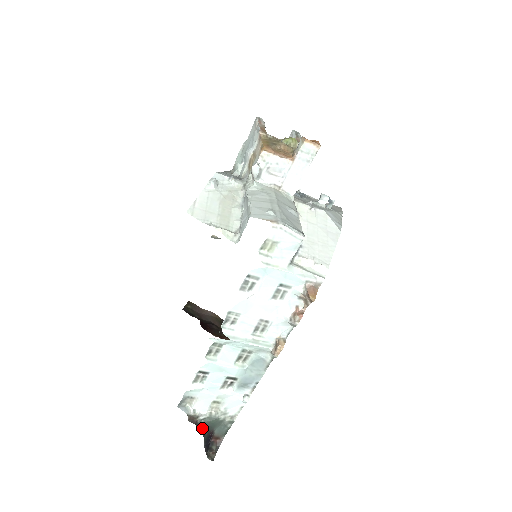
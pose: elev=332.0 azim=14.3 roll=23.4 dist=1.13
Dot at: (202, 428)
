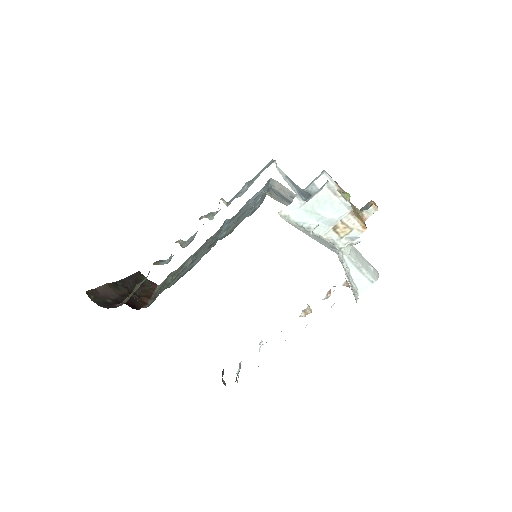
Dot at: occluded
